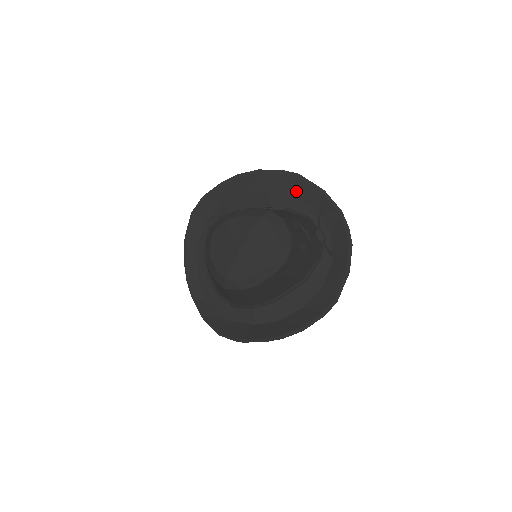
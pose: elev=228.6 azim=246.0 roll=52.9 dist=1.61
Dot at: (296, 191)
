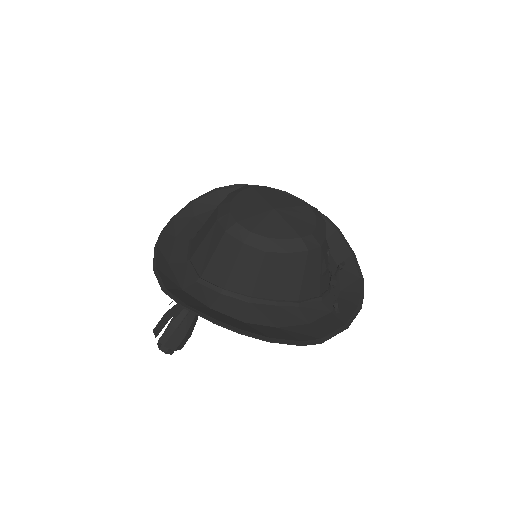
Dot at: (327, 239)
